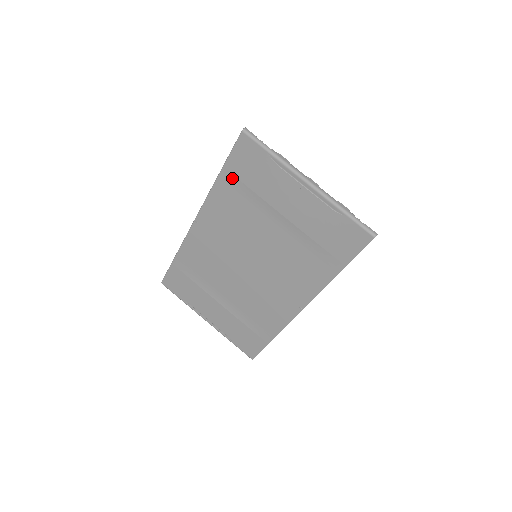
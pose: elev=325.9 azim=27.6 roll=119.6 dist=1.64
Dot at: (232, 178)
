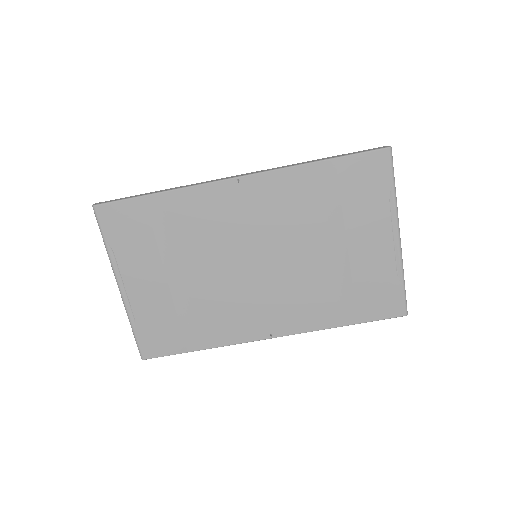
Dot at: (333, 175)
